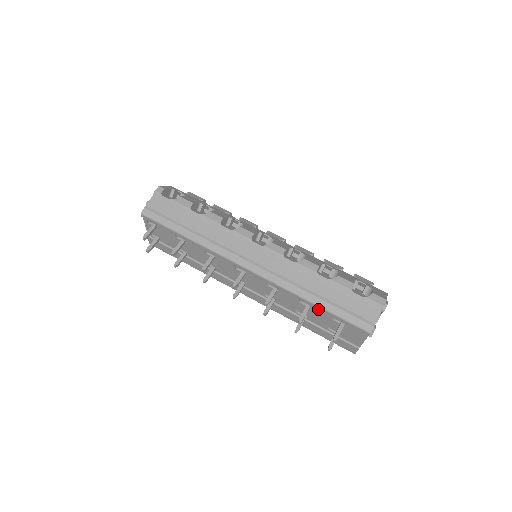
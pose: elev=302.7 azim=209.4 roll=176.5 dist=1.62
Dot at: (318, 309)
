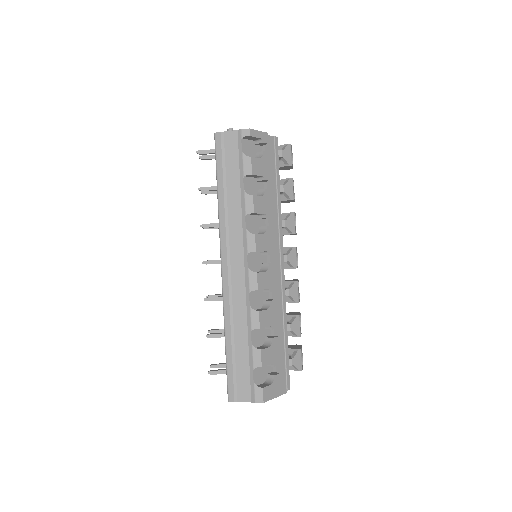
Dot at: occluded
